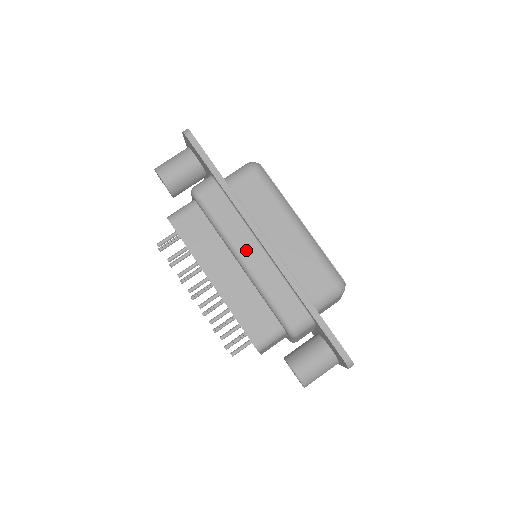
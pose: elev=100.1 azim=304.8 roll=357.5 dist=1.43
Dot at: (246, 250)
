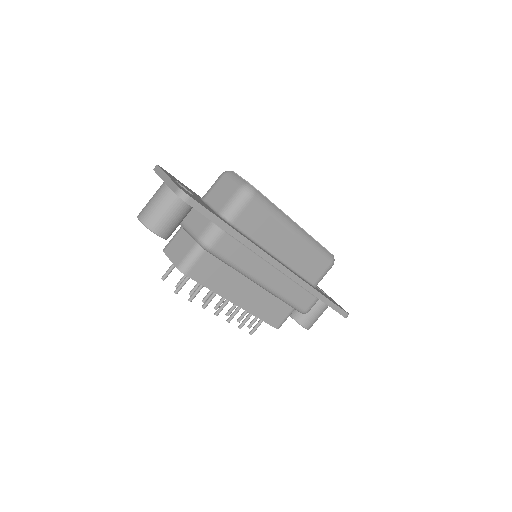
Dot at: (264, 276)
